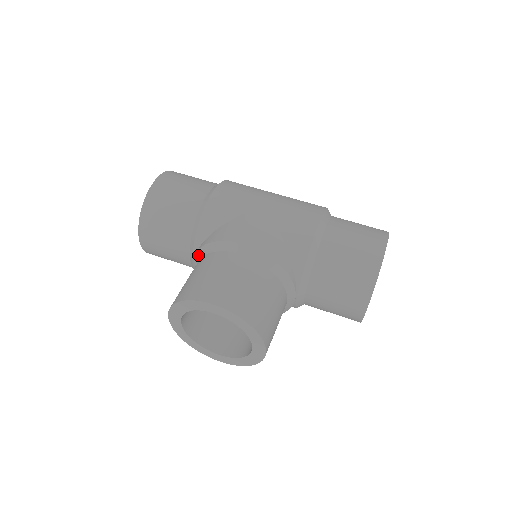
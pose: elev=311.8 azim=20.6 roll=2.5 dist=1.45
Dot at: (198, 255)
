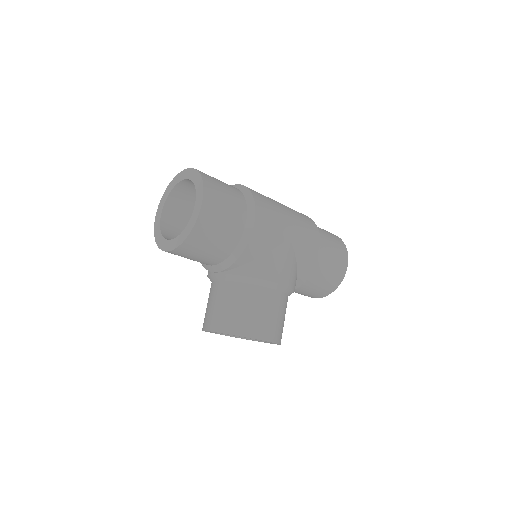
Dot at: (233, 278)
